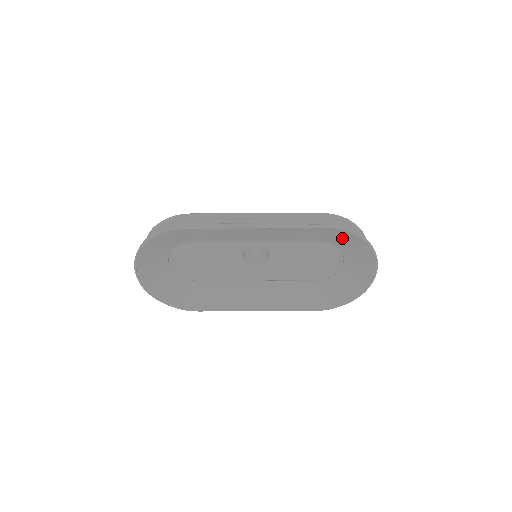
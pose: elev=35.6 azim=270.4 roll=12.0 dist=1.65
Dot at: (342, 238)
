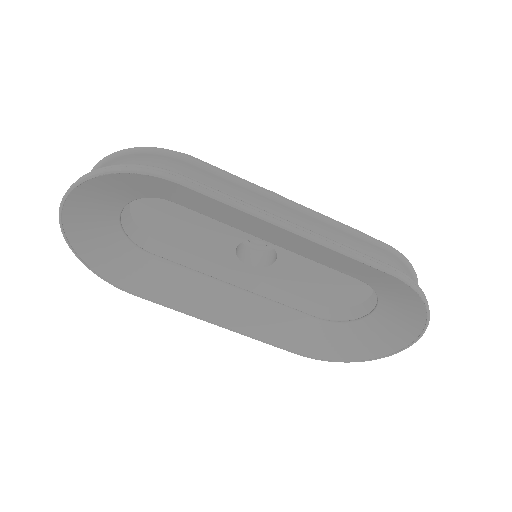
Dot at: (397, 292)
